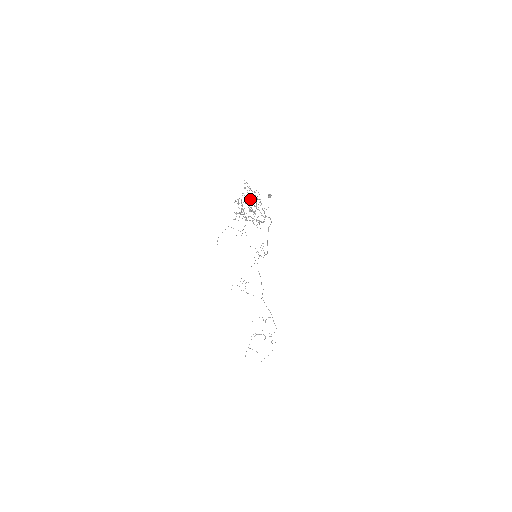
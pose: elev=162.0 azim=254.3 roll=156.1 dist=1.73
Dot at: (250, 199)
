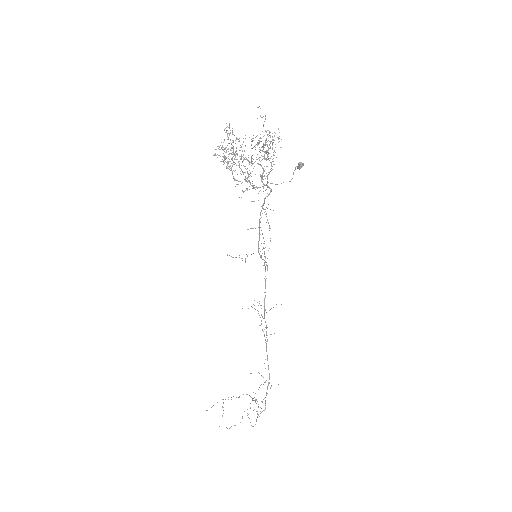
Dot at: (268, 152)
